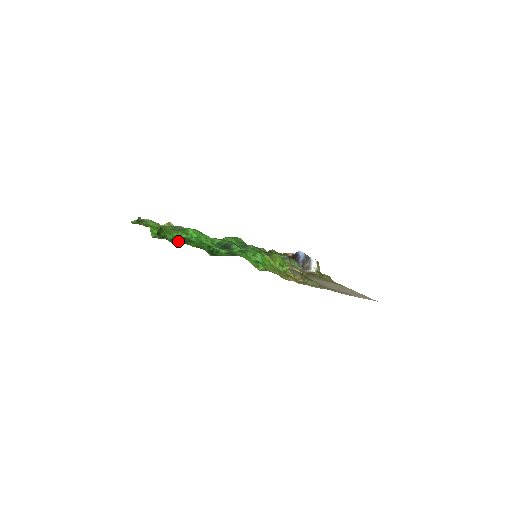
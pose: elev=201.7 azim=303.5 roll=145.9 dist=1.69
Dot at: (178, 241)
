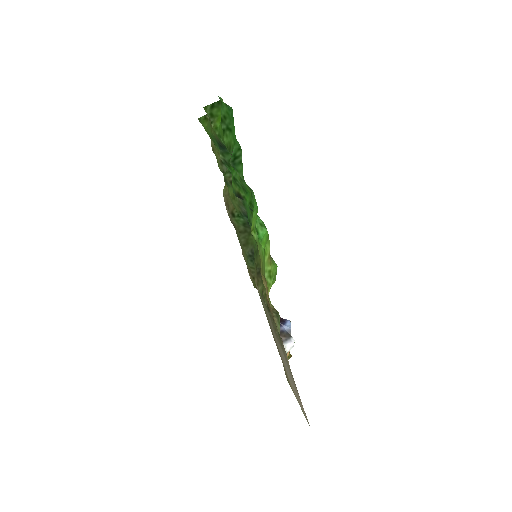
Dot at: (219, 132)
